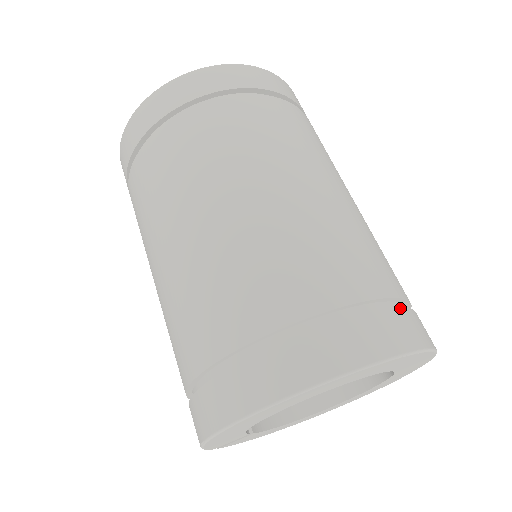
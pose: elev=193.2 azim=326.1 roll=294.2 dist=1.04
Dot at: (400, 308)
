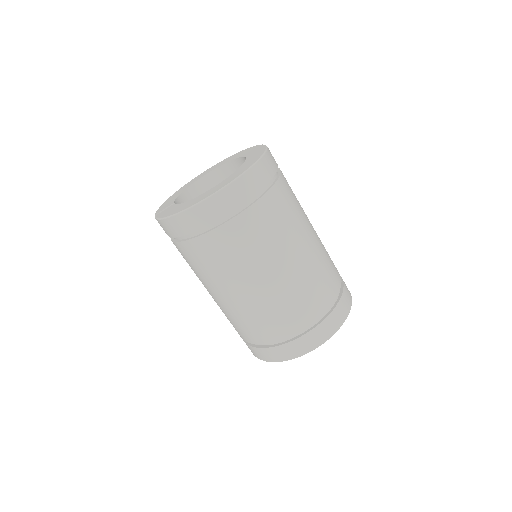
Dot at: (344, 287)
